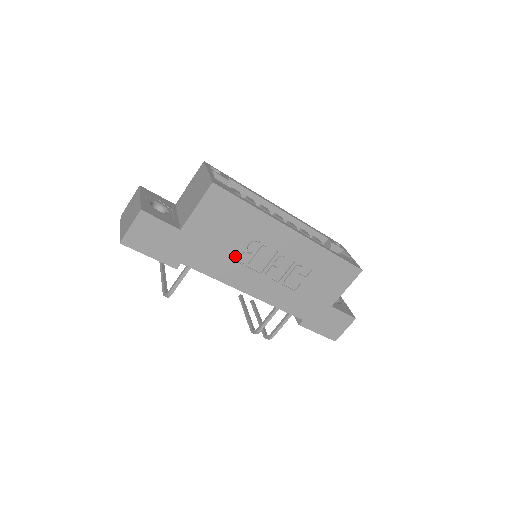
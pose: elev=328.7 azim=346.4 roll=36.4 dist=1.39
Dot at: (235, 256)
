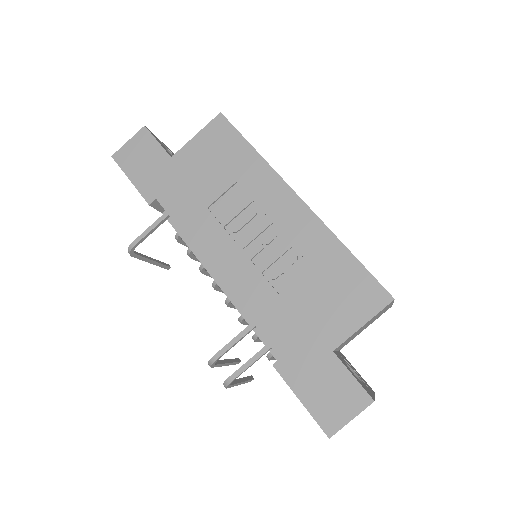
Dot at: (217, 211)
